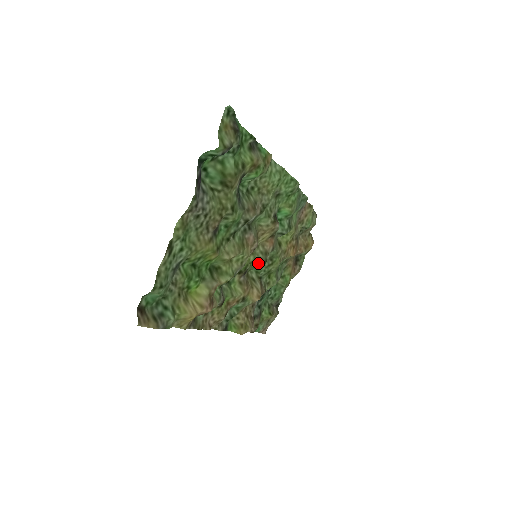
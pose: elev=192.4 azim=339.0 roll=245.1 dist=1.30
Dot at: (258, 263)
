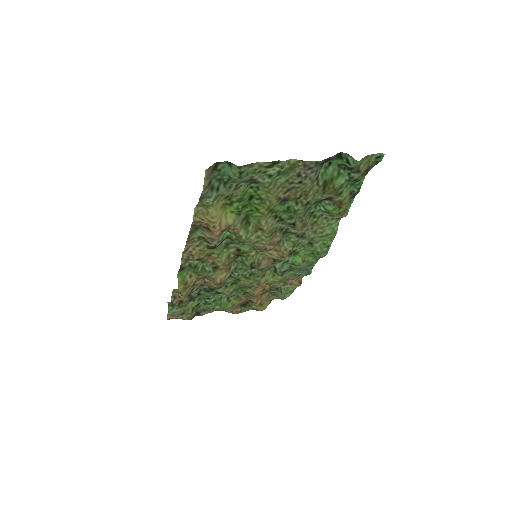
Dot at: (250, 262)
